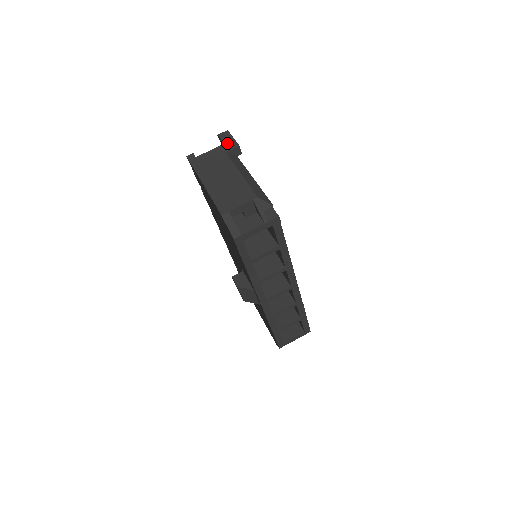
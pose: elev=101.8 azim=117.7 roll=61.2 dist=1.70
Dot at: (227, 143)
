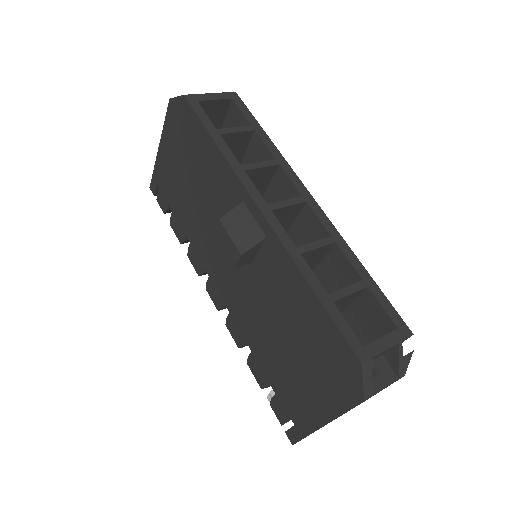
Dot at: occluded
